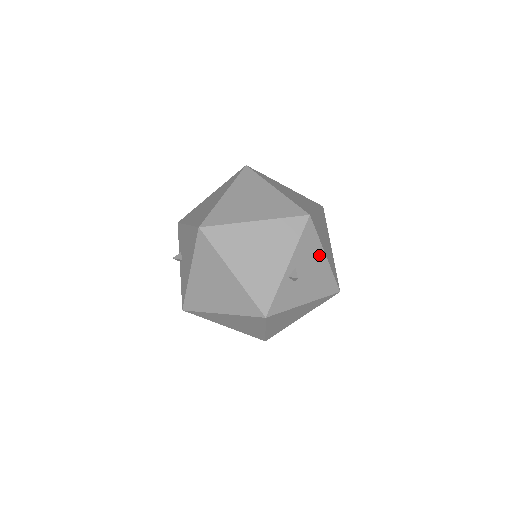
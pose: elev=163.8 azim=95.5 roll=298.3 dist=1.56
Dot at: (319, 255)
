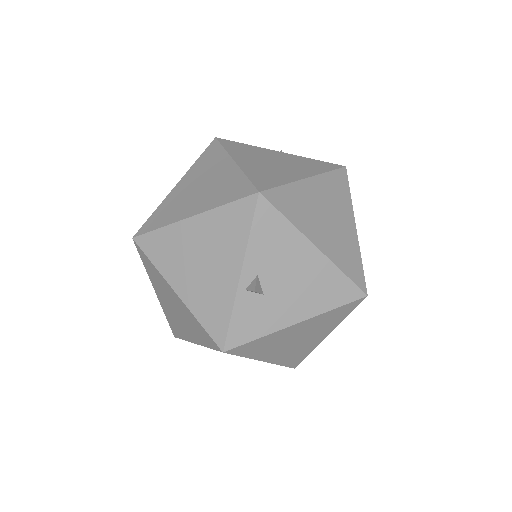
Dot at: (301, 248)
